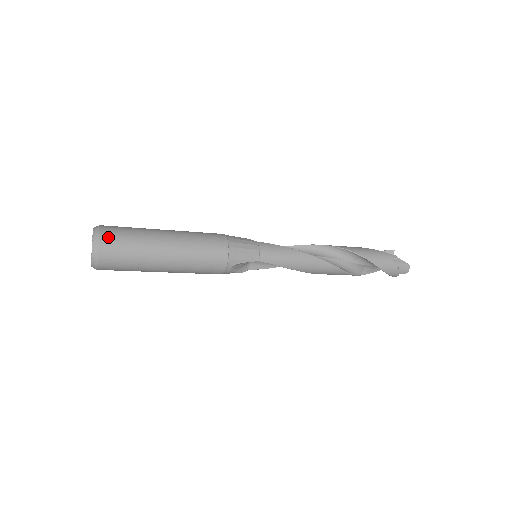
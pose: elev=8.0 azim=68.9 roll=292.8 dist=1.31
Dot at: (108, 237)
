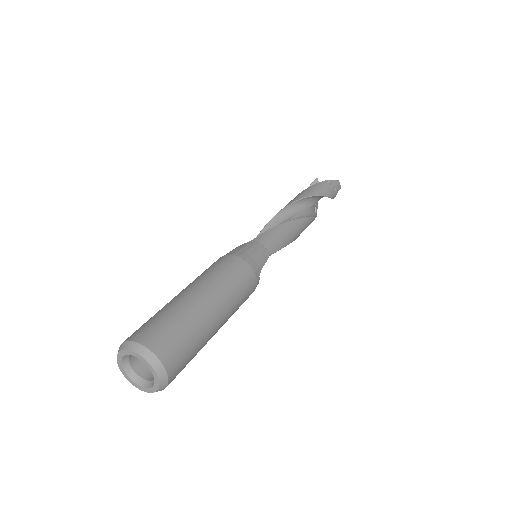
Dot at: (156, 341)
